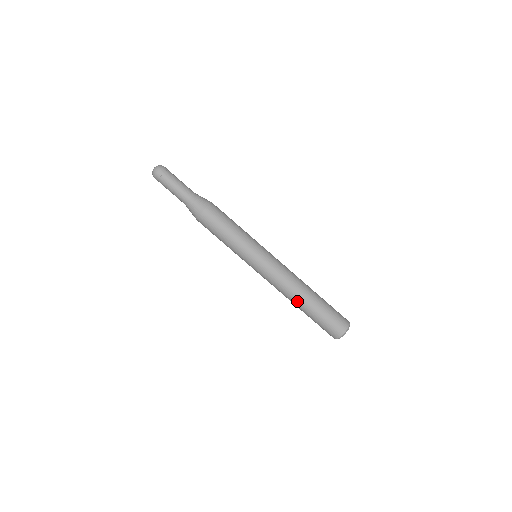
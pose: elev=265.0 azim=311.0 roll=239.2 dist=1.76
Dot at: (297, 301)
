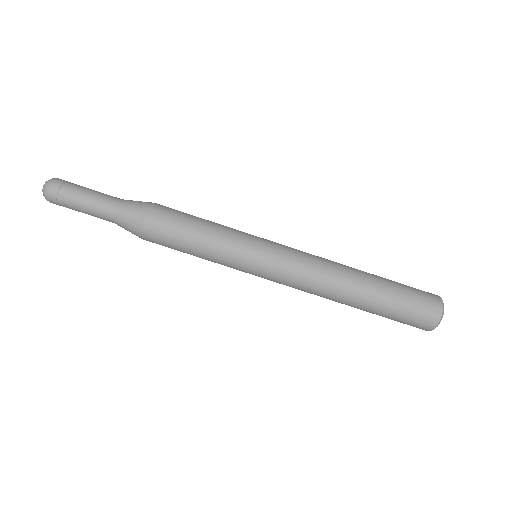
Dot at: (352, 289)
